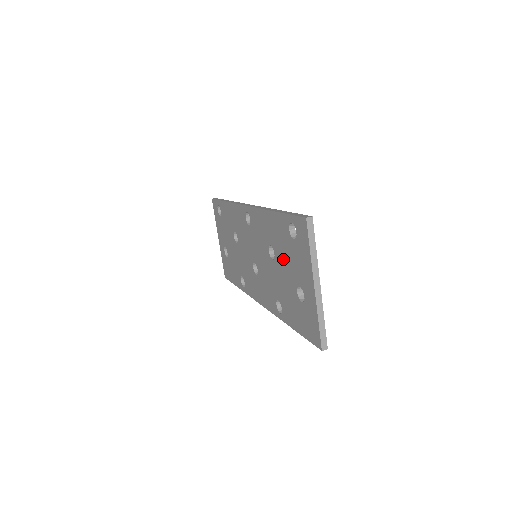
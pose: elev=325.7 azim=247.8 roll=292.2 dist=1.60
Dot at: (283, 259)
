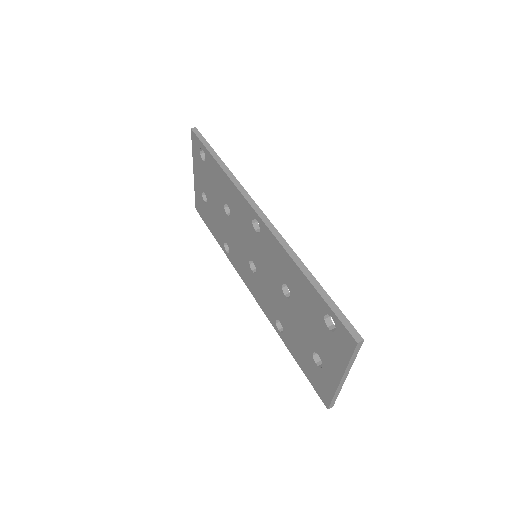
Dot at: (303, 316)
